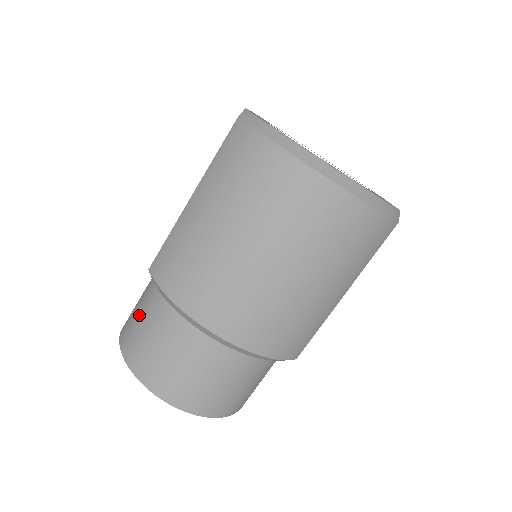
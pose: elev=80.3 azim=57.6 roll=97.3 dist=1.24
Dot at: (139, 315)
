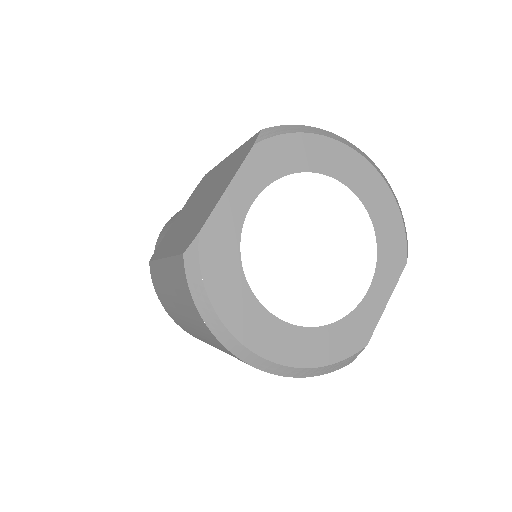
Dot at: occluded
